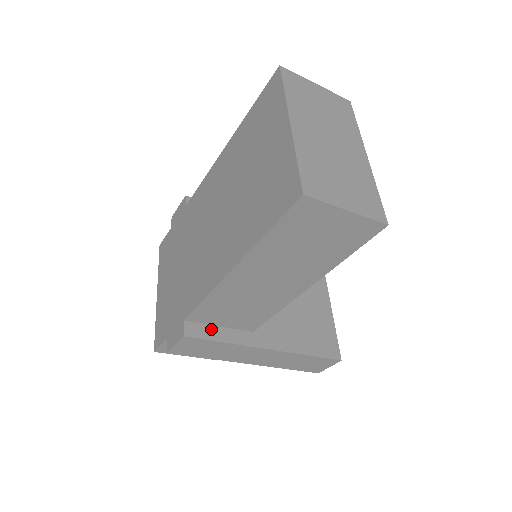
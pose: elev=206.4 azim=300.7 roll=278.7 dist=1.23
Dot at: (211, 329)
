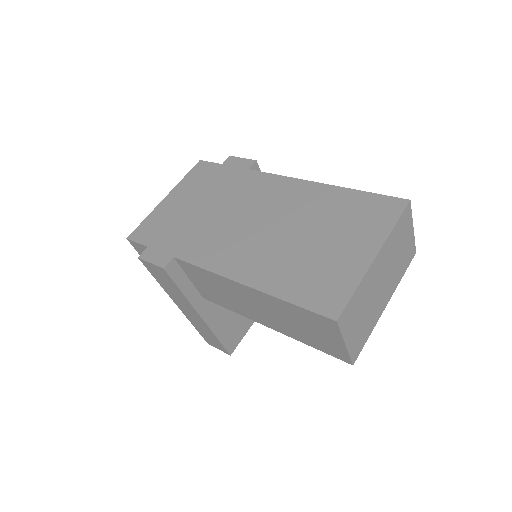
Dot at: (183, 276)
